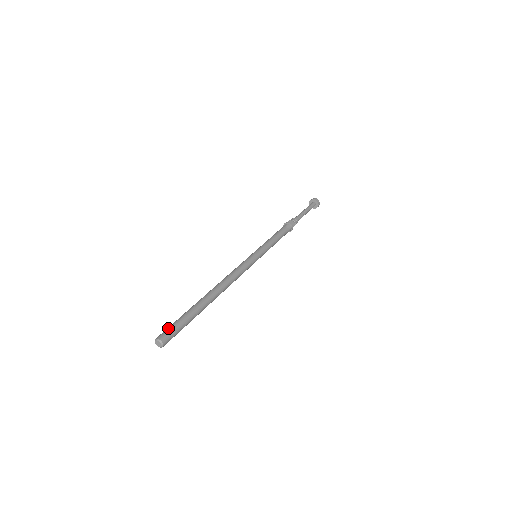
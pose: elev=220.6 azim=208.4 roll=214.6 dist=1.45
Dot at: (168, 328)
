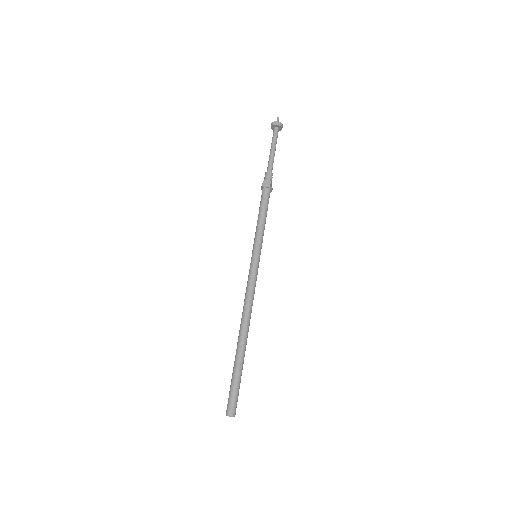
Dot at: (235, 400)
